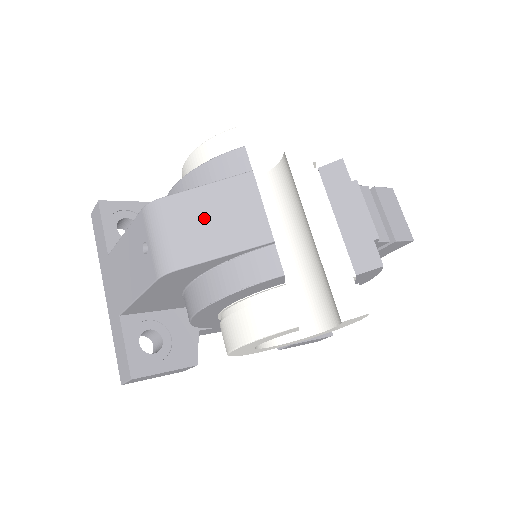
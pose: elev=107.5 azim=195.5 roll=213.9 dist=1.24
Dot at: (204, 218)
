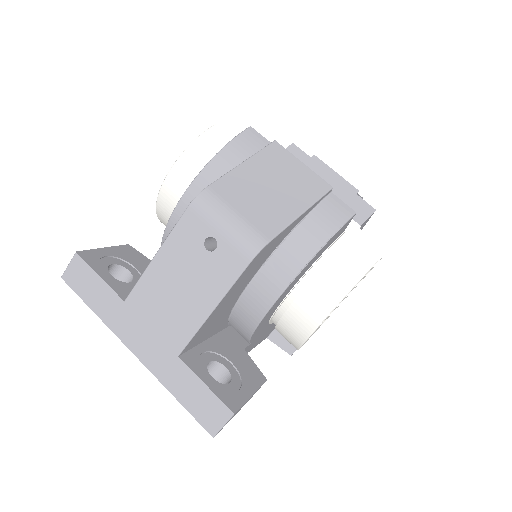
Dot at: (262, 189)
